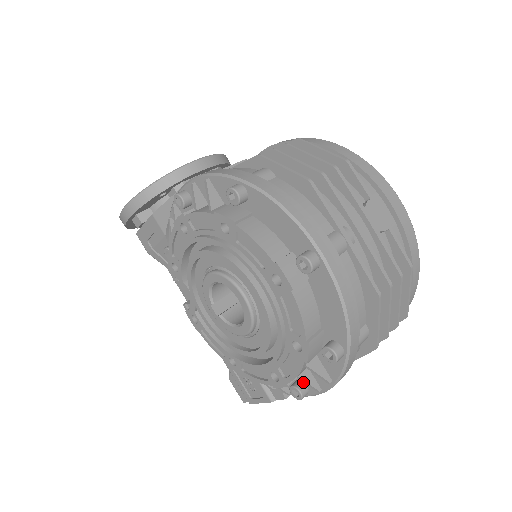
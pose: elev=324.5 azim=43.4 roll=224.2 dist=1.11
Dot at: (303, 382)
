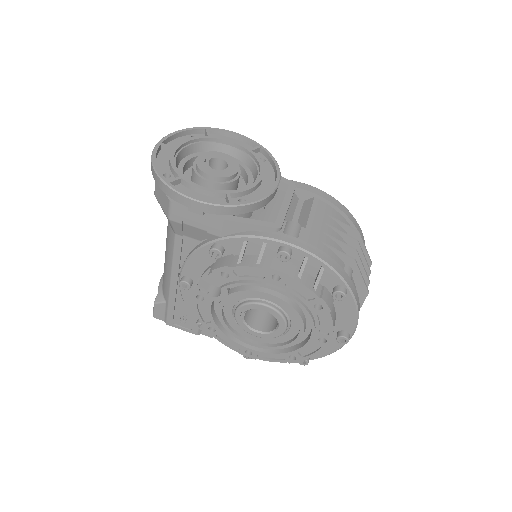
Dot at: occluded
